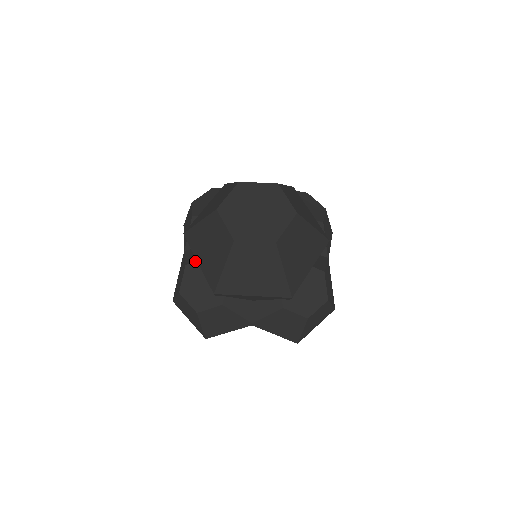
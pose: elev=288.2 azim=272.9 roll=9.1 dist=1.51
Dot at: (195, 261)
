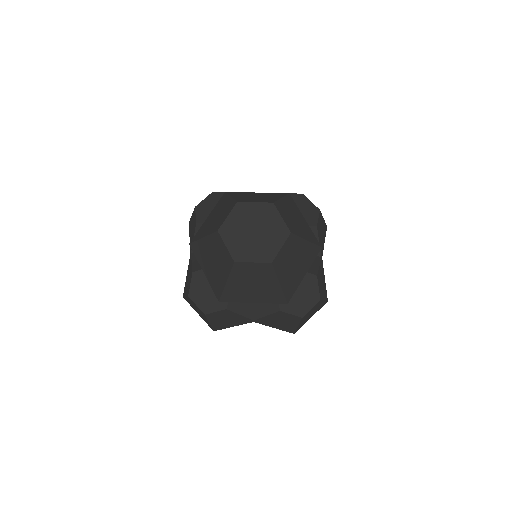
Dot at: (201, 269)
